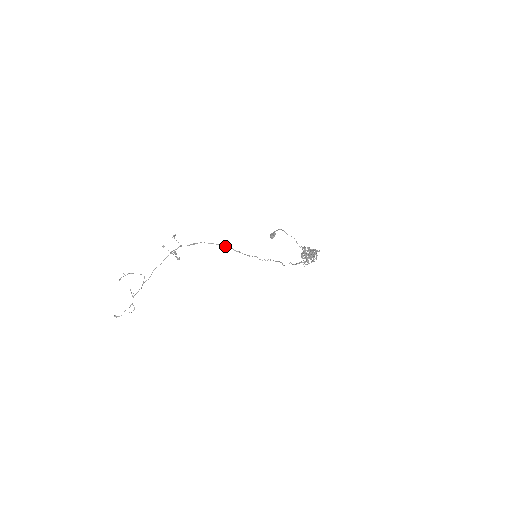
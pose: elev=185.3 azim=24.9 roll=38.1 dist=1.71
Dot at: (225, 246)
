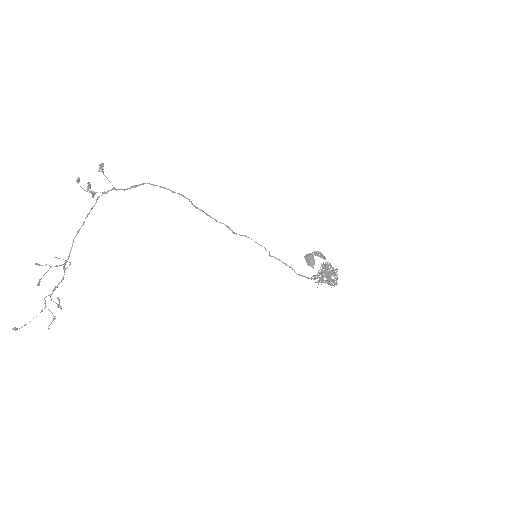
Dot at: (179, 194)
